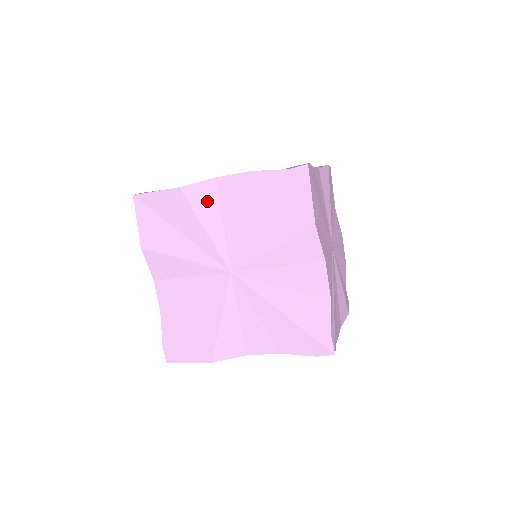
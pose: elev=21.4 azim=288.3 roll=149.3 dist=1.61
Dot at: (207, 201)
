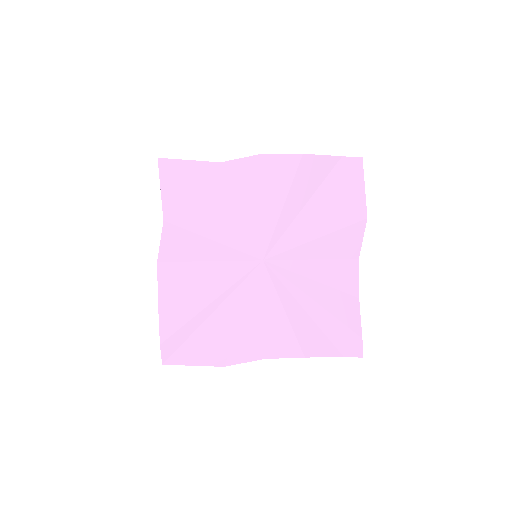
Dot at: occluded
